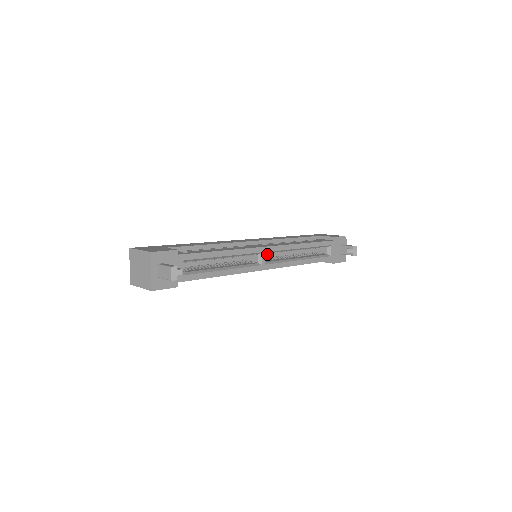
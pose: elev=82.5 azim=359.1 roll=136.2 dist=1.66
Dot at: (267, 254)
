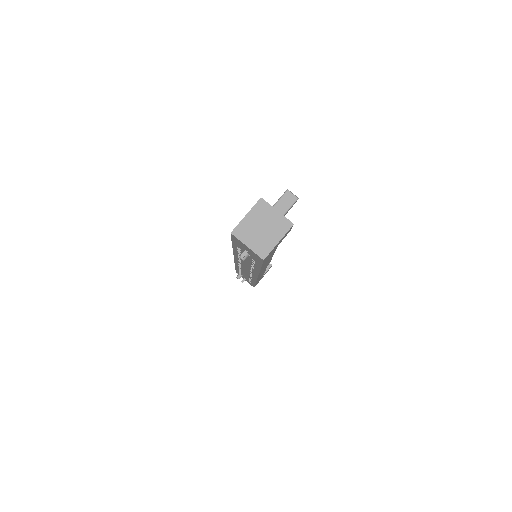
Dot at: occluded
